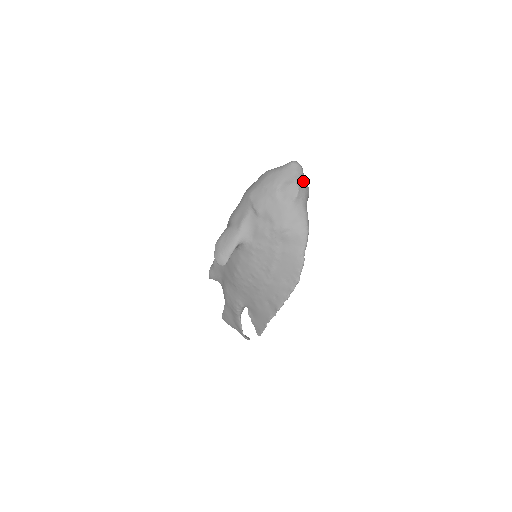
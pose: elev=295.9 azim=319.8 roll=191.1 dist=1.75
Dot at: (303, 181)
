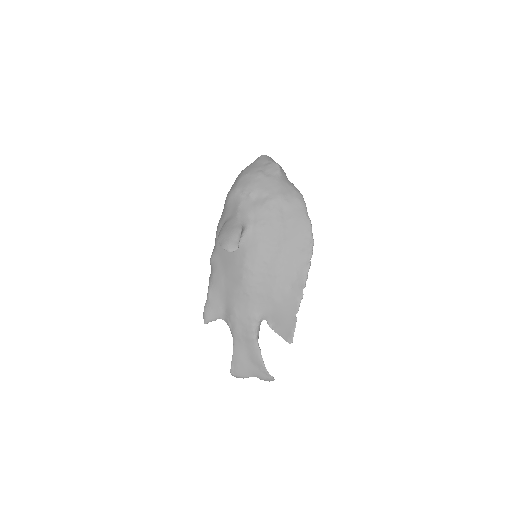
Dot at: occluded
